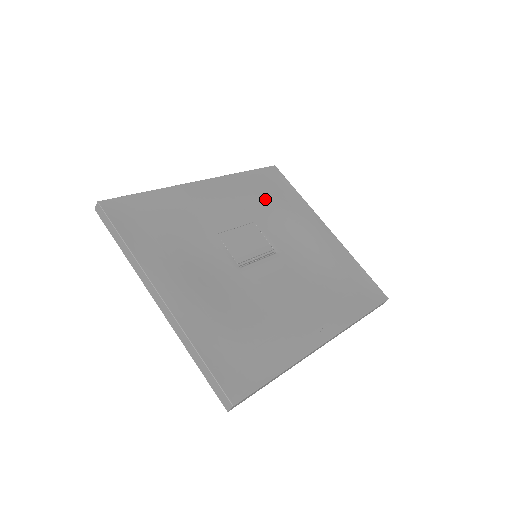
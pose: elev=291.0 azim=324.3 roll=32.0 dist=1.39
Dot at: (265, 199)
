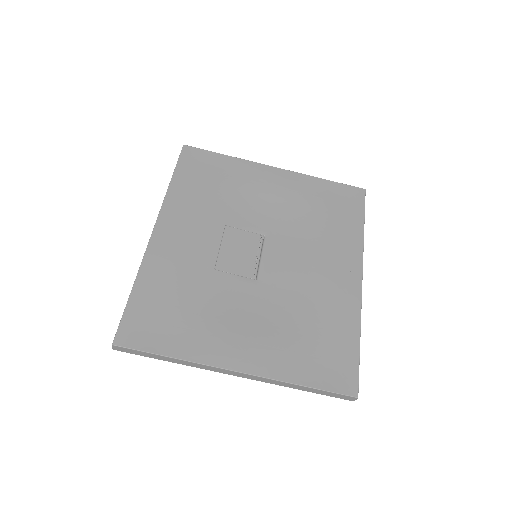
Dot at: (211, 192)
